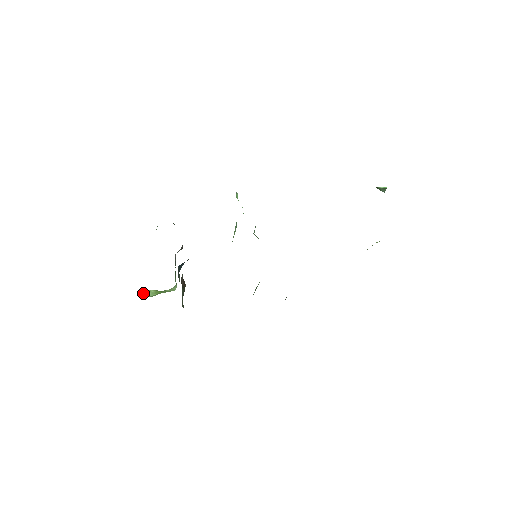
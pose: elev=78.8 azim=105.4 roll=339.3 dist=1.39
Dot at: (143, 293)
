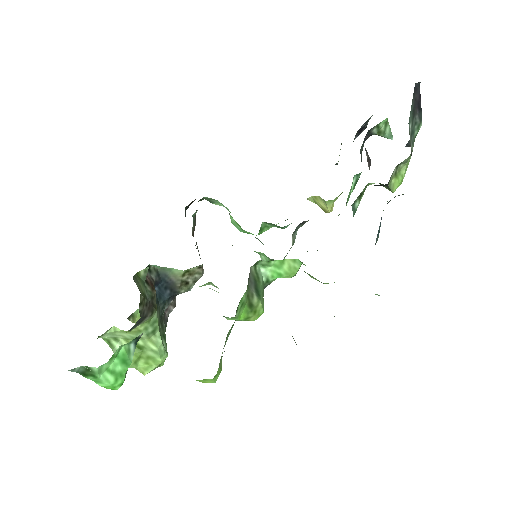
Dot at: (111, 346)
